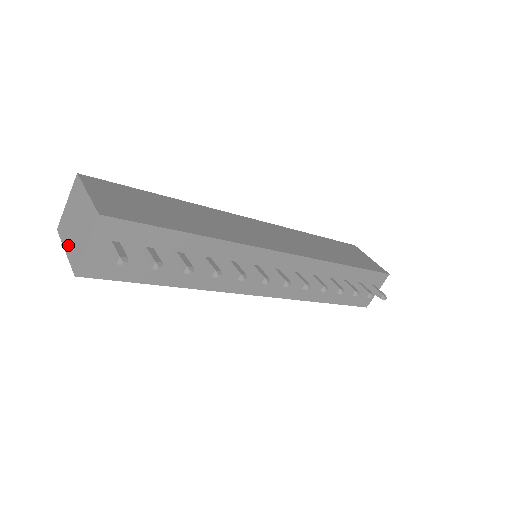
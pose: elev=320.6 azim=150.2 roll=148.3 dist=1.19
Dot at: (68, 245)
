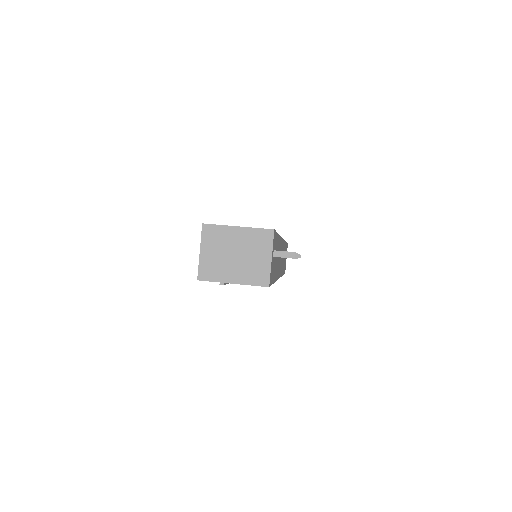
Dot at: (235, 276)
